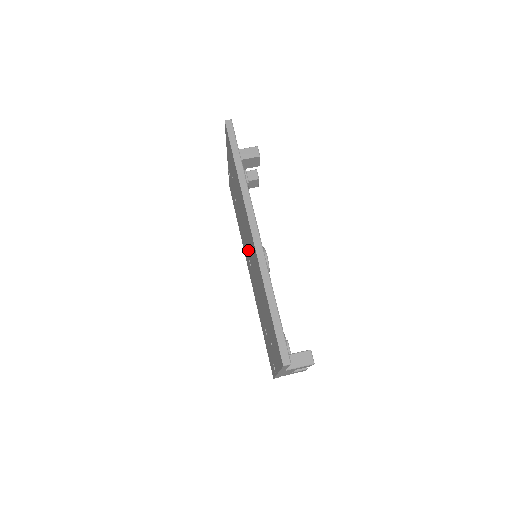
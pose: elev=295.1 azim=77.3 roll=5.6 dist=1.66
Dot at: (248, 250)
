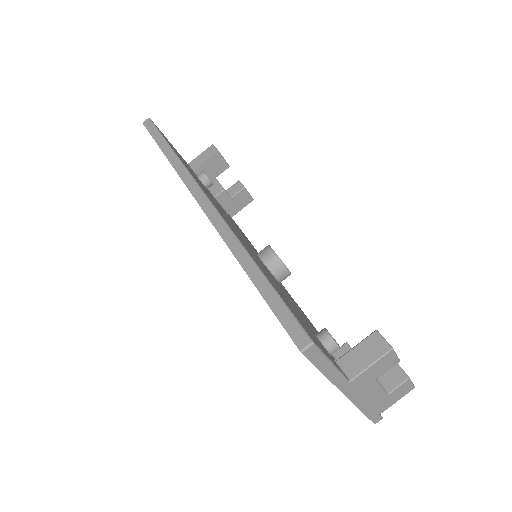
Dot at: occluded
